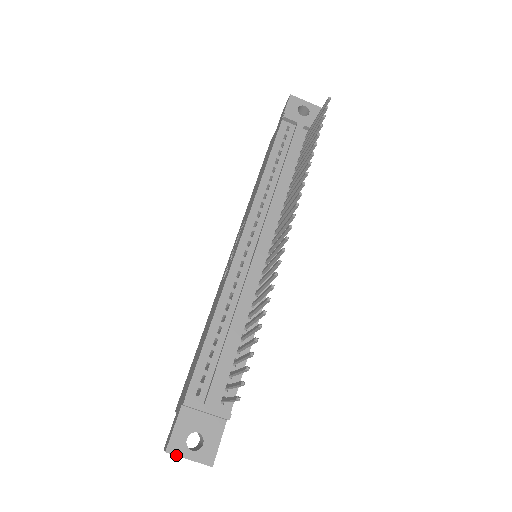
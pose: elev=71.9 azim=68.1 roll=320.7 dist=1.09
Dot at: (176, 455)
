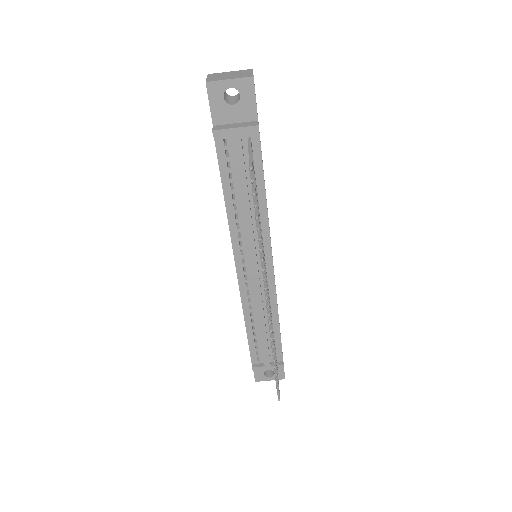
Dot at: occluded
